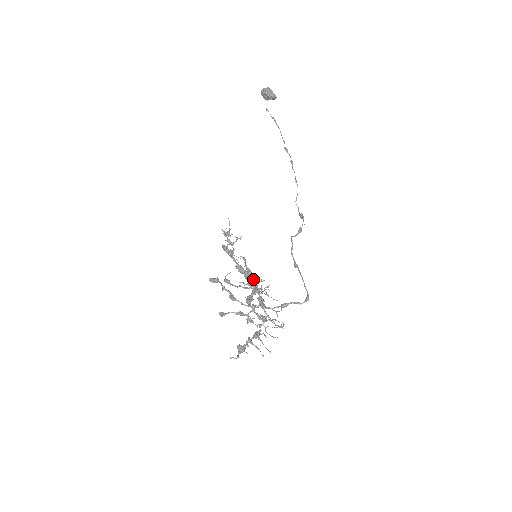
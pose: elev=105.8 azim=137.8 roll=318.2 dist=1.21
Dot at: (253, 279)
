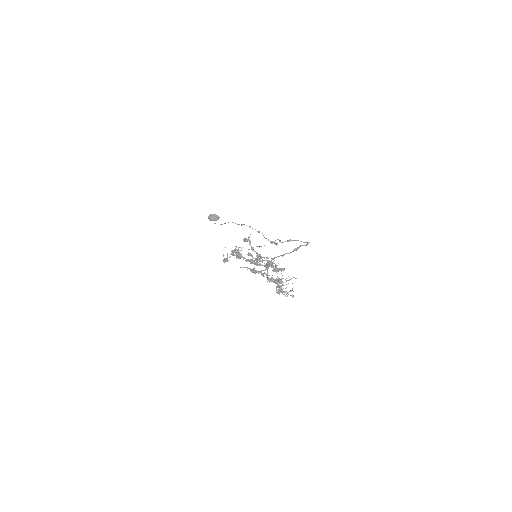
Dot at: (258, 271)
